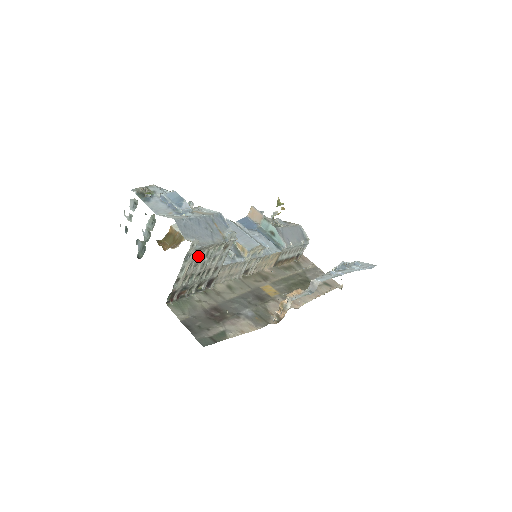
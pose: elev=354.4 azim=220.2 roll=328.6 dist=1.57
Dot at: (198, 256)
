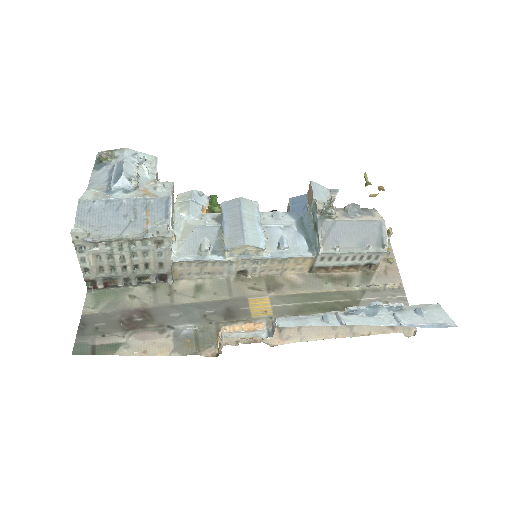
Dot at: (104, 248)
